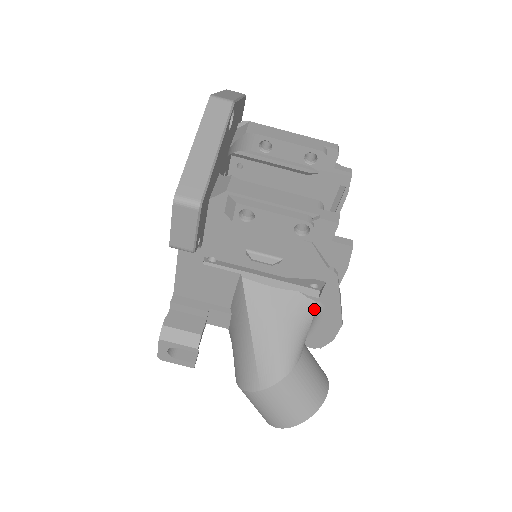
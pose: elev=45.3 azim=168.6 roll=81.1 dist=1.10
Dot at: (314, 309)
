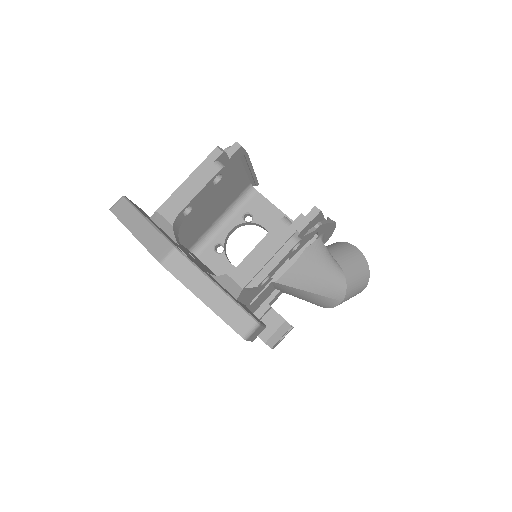
Dot at: (321, 241)
